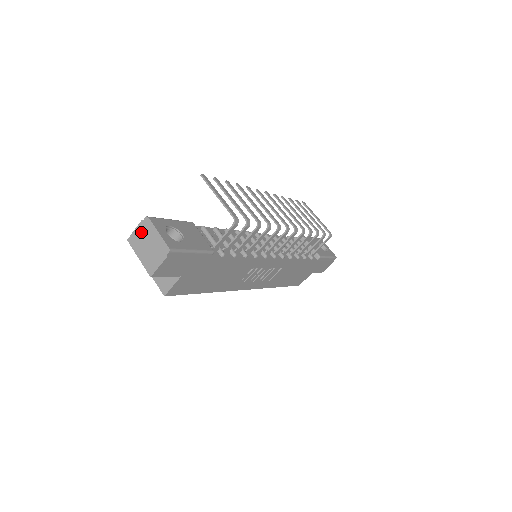
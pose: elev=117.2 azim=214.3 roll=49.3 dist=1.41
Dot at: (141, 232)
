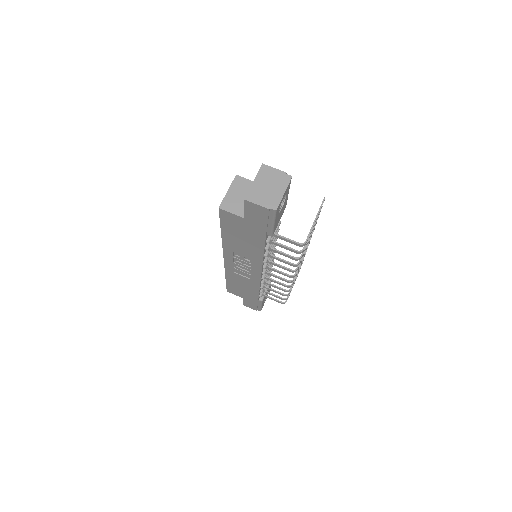
Dot at: (276, 175)
